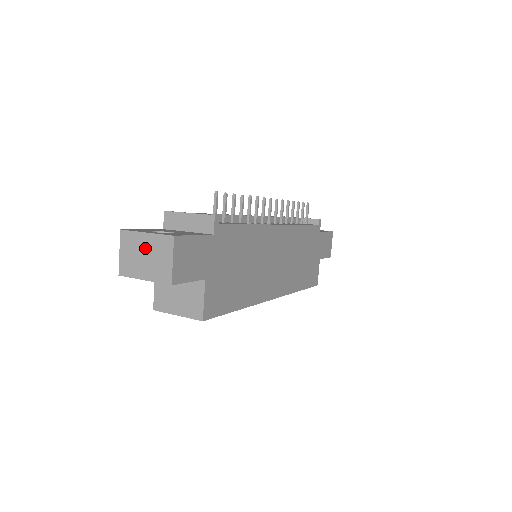
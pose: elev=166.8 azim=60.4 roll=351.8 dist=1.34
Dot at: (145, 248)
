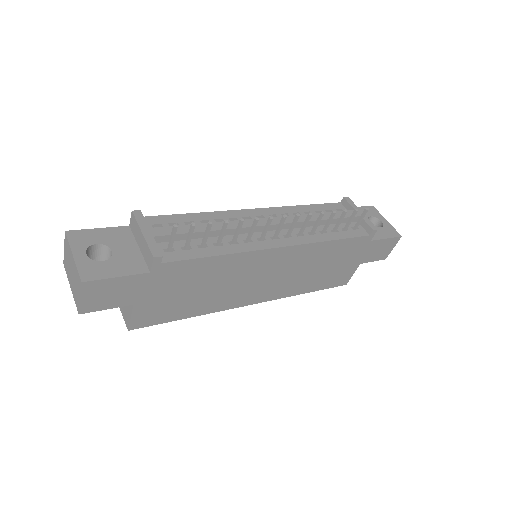
Dot at: (72, 266)
